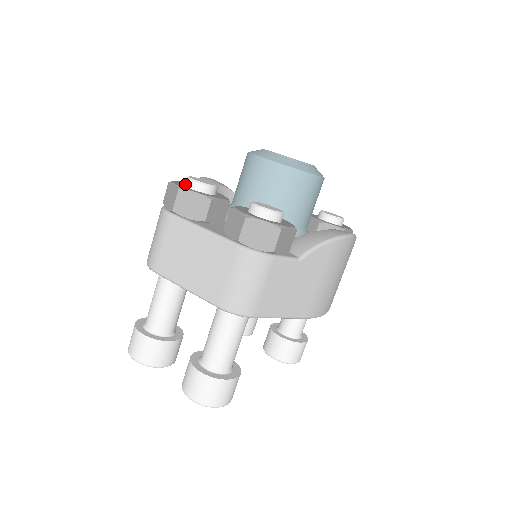
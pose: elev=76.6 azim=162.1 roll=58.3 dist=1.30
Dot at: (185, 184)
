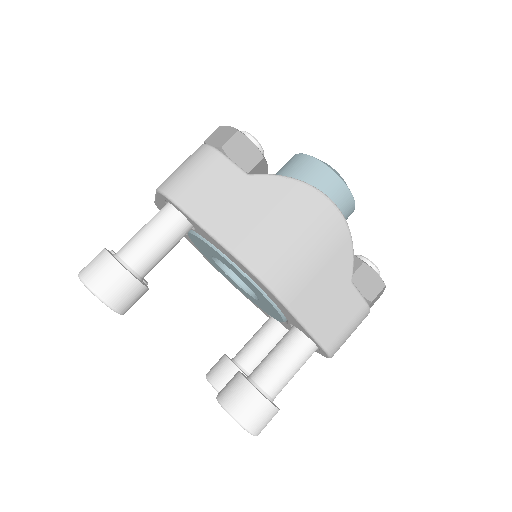
Dot at: occluded
